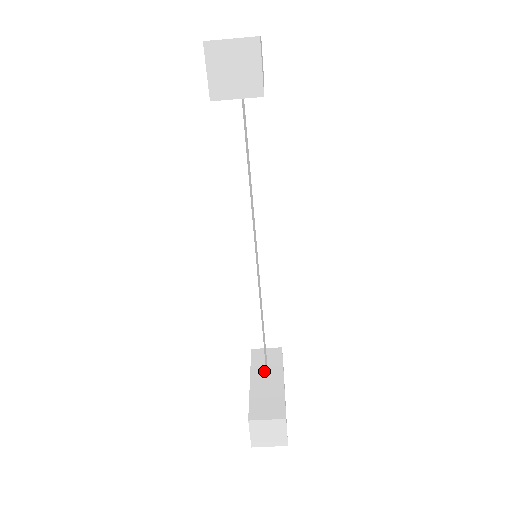
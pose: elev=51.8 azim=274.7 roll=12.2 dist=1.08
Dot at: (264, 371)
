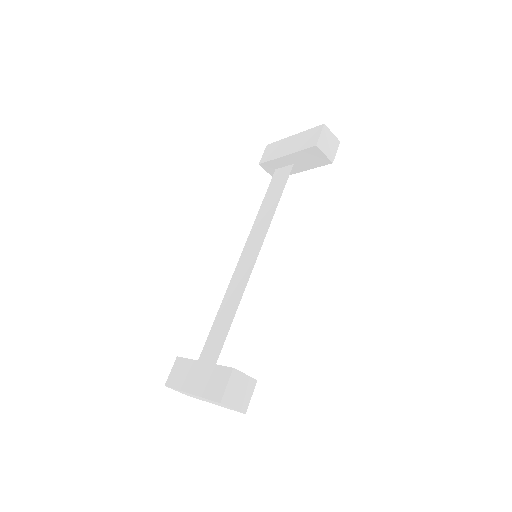
Dot at: occluded
